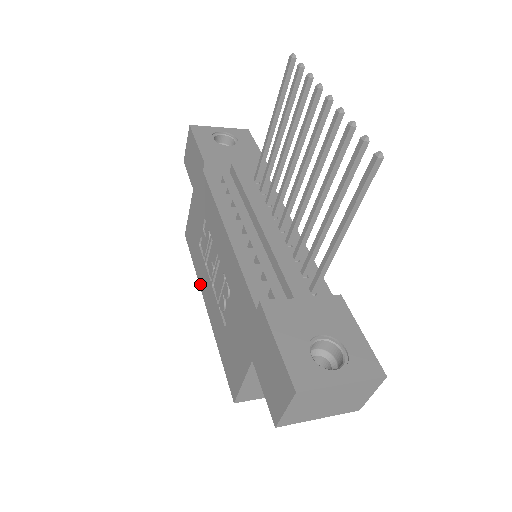
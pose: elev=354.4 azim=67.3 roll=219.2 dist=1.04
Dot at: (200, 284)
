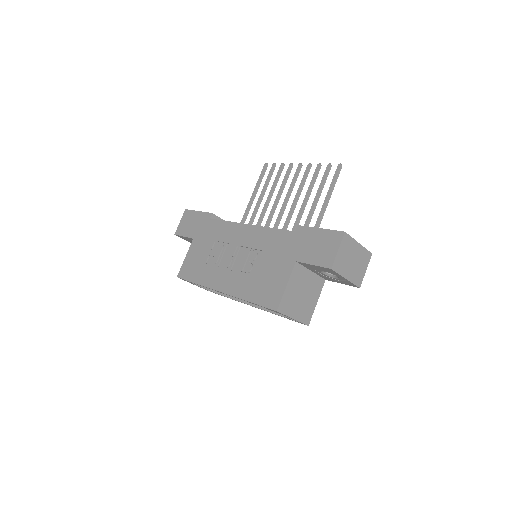
Dot at: (209, 286)
